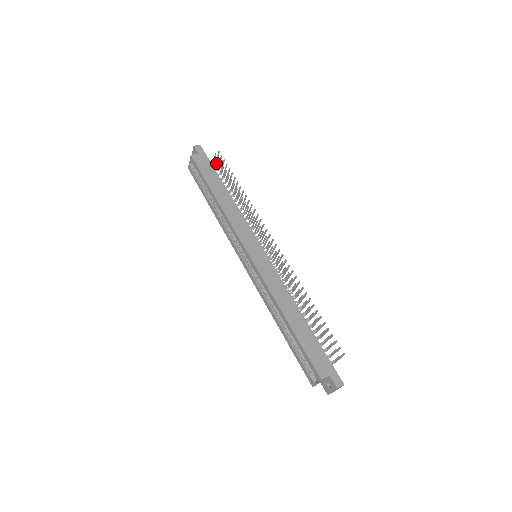
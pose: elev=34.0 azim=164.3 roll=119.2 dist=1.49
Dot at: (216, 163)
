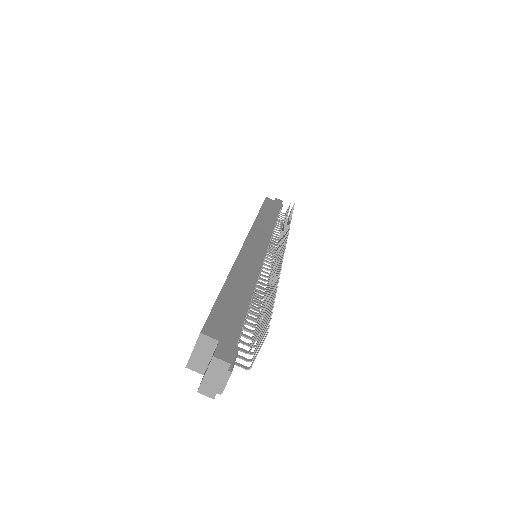
Dot at: occluded
